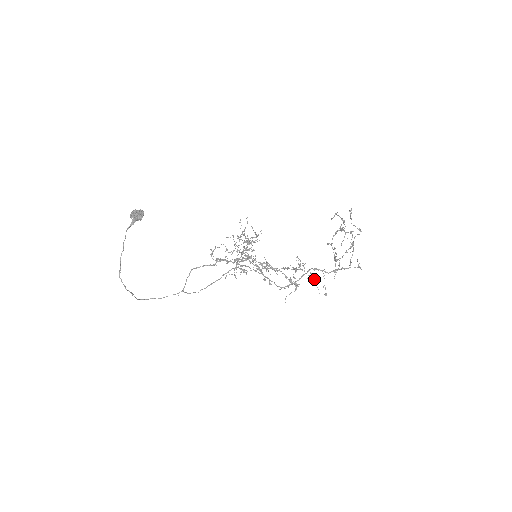
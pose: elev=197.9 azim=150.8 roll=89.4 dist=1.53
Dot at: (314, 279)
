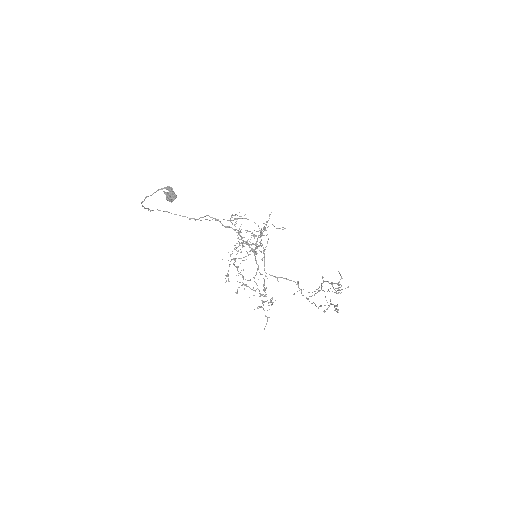
Dot at: (266, 323)
